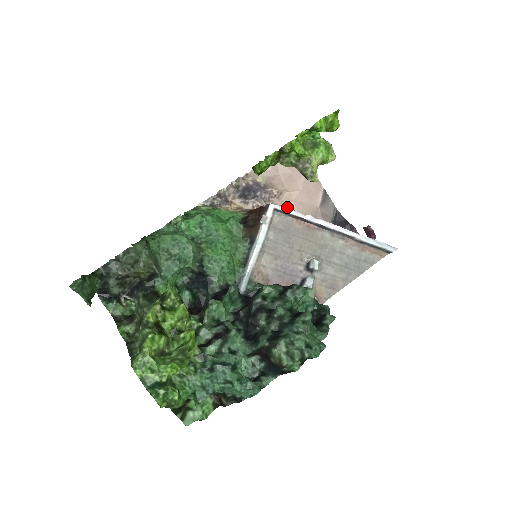
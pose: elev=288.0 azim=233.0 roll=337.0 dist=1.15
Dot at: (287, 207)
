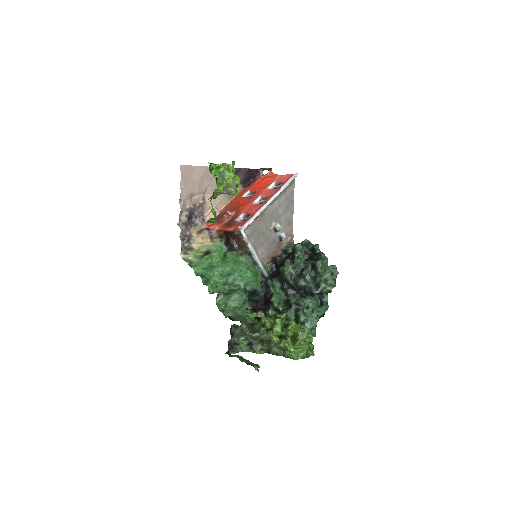
Dot at: (247, 222)
